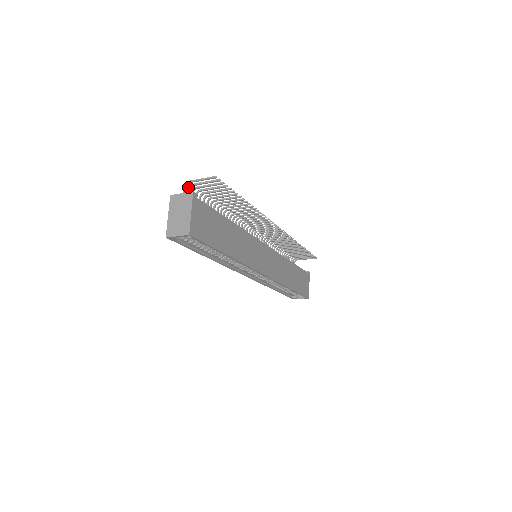
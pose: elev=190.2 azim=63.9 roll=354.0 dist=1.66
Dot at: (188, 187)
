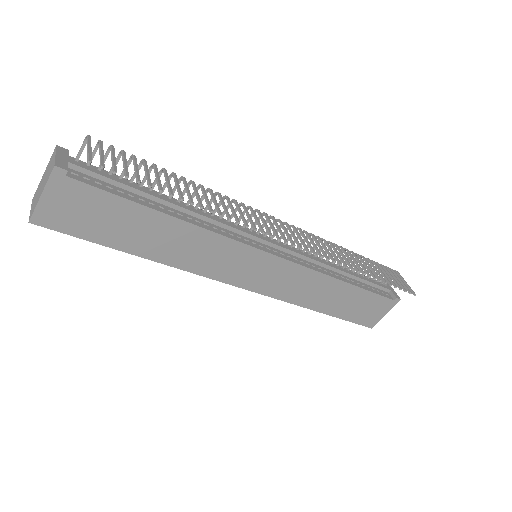
Dot at: occluded
